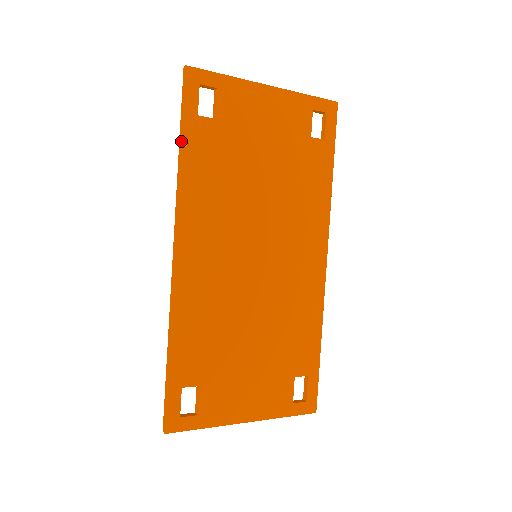
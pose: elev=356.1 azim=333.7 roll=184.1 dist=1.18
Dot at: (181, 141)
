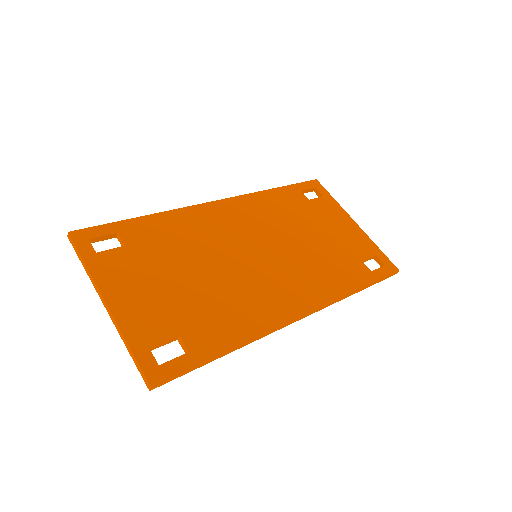
Dot at: (280, 187)
